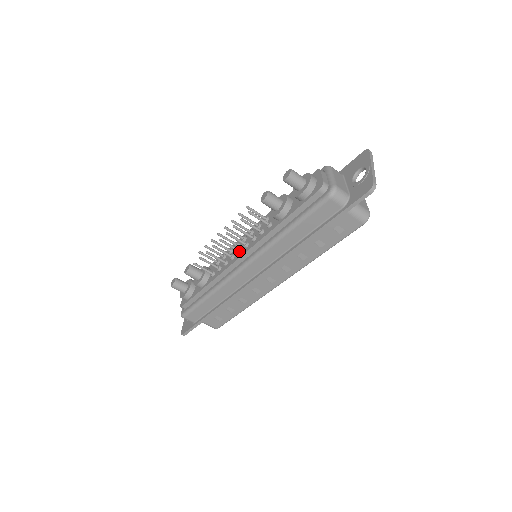
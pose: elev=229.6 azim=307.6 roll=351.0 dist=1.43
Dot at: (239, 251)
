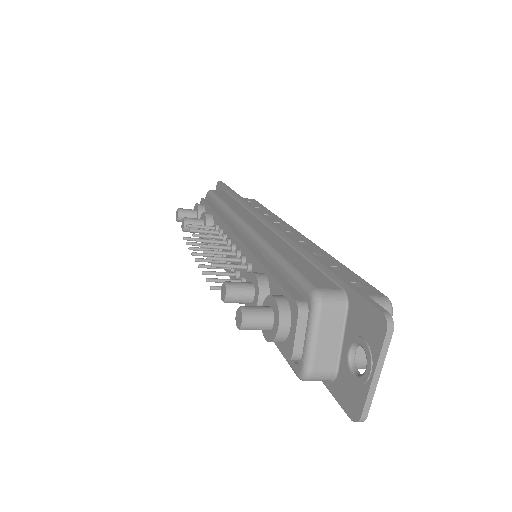
Dot at: occluded
